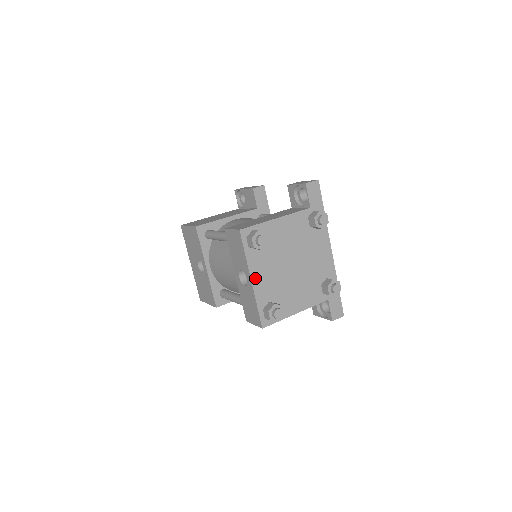
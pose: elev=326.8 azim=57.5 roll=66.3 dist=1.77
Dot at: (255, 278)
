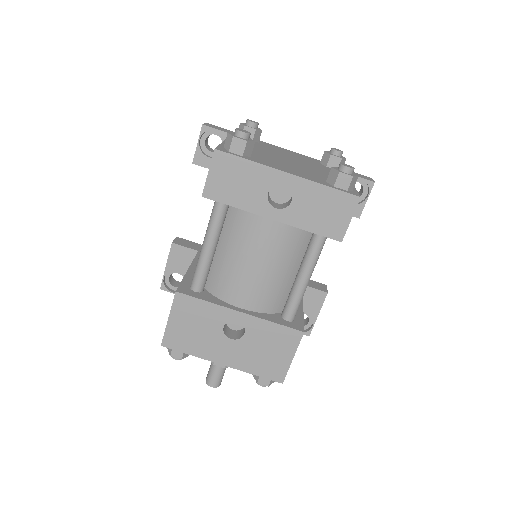
Dot at: (287, 172)
